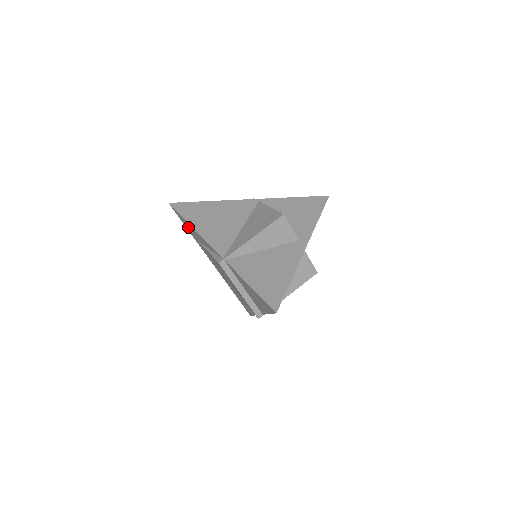
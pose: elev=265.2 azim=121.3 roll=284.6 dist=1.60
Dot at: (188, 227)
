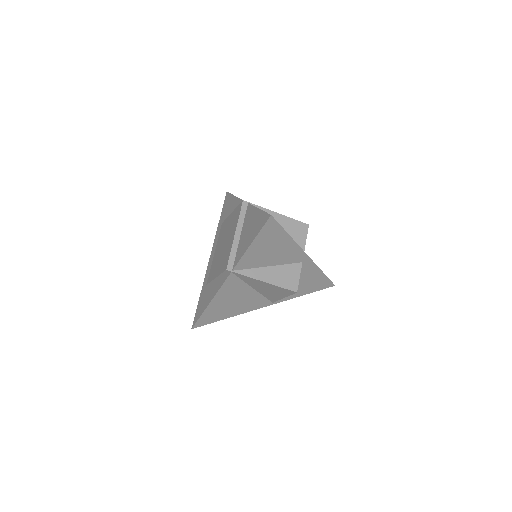
Dot at: (226, 208)
